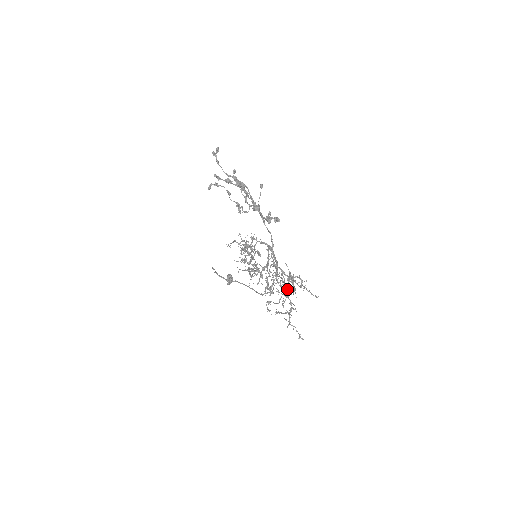
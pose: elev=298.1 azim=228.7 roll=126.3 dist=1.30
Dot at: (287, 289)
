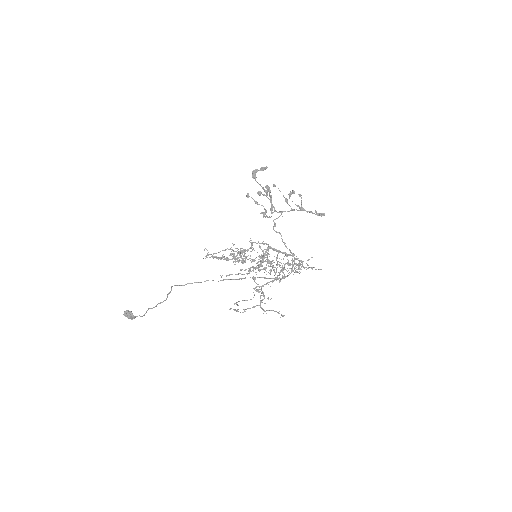
Dot at: occluded
